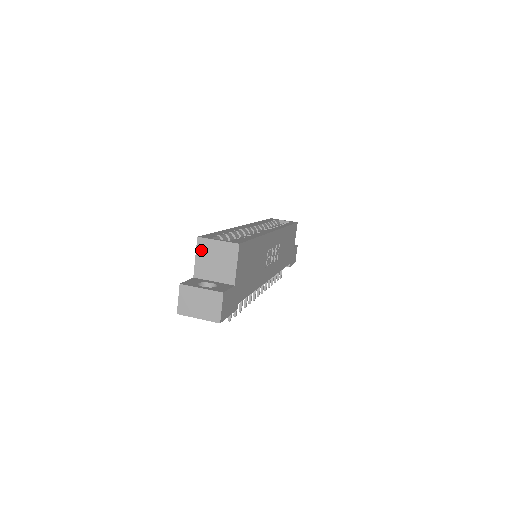
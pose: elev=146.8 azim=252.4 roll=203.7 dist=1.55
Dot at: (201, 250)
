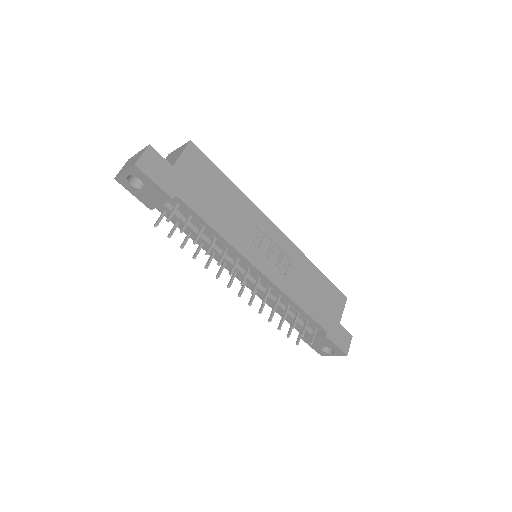
Dot at: occluded
